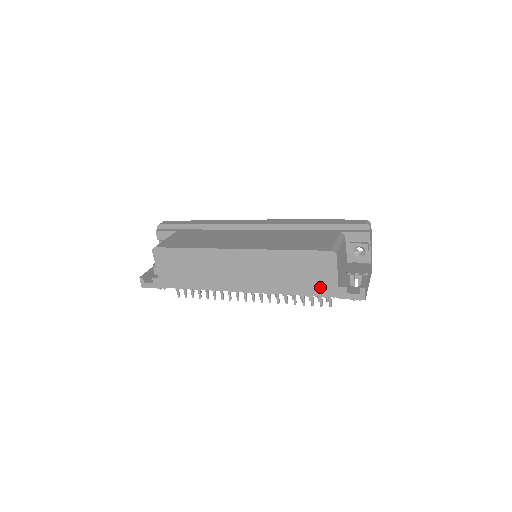
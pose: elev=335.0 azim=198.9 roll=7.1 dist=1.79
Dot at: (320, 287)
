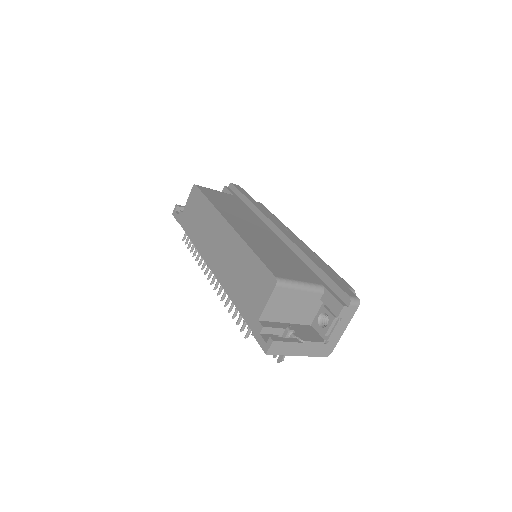
Dot at: (249, 308)
